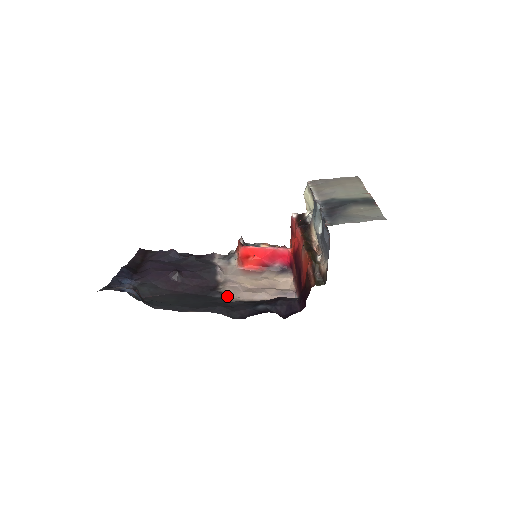
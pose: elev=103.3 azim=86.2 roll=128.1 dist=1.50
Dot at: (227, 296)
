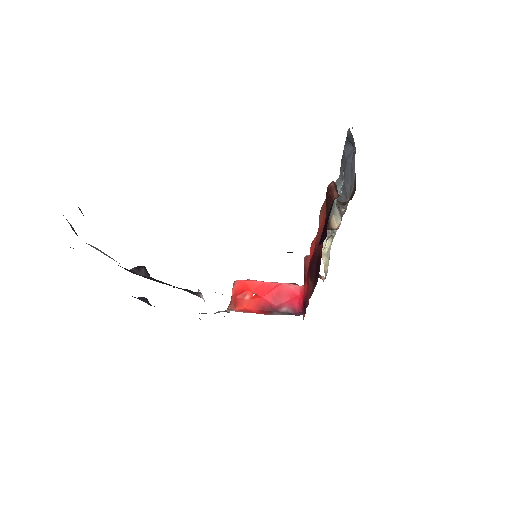
Dot at: occluded
